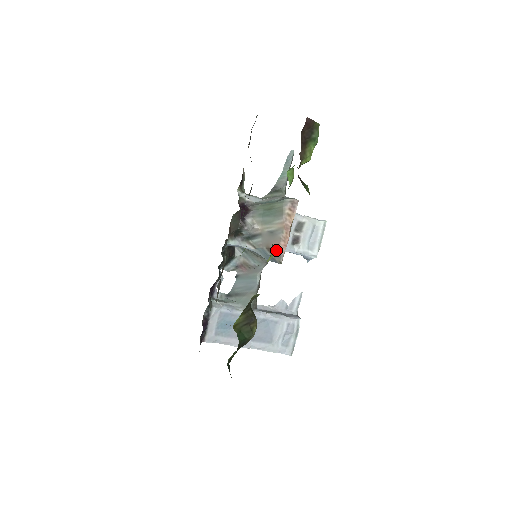
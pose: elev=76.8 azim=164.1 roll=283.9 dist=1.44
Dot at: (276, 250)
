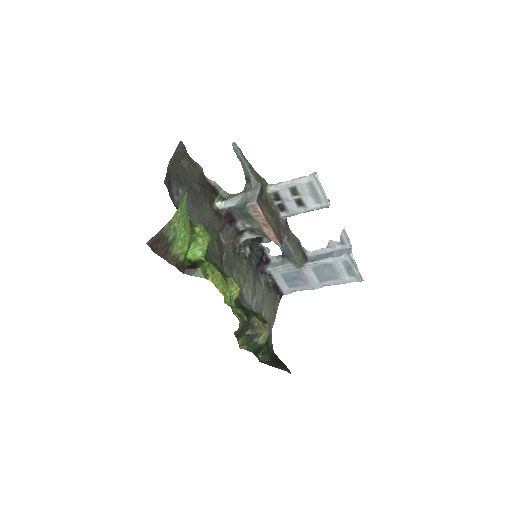
Dot at: (272, 240)
